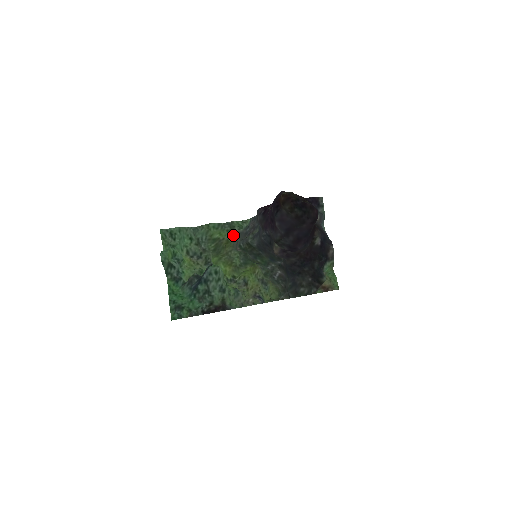
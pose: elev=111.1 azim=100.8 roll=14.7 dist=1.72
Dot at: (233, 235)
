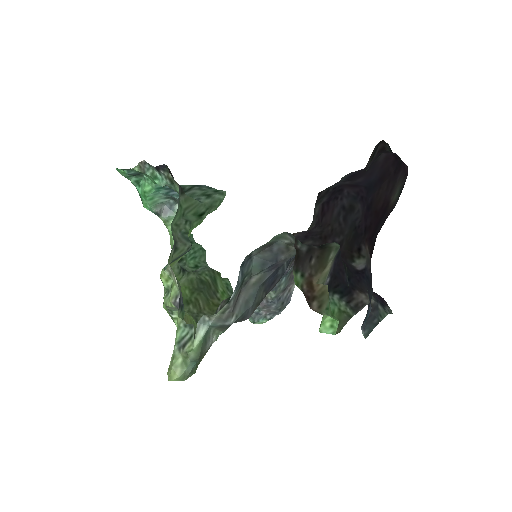
Dot at: occluded
